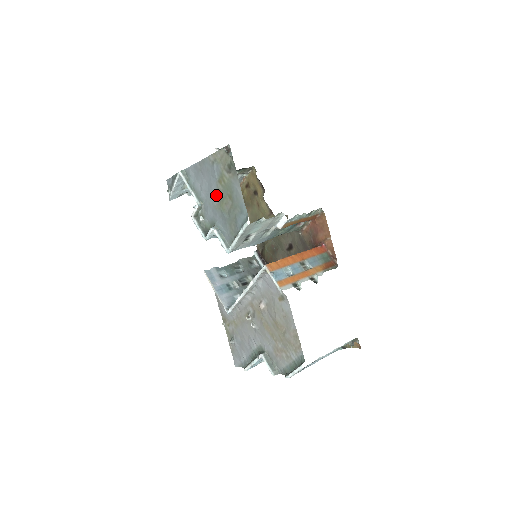
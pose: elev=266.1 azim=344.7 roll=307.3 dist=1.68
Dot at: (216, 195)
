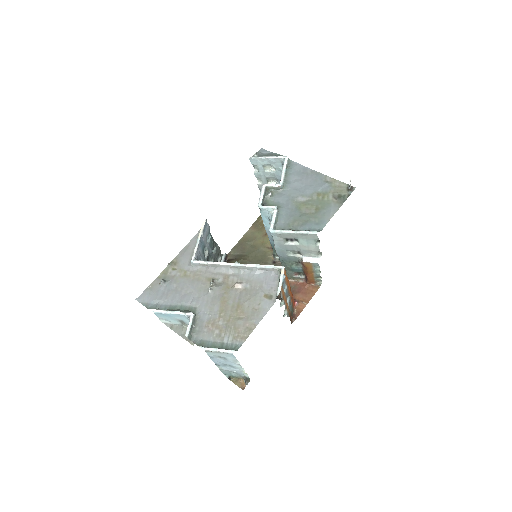
Dot at: (304, 197)
